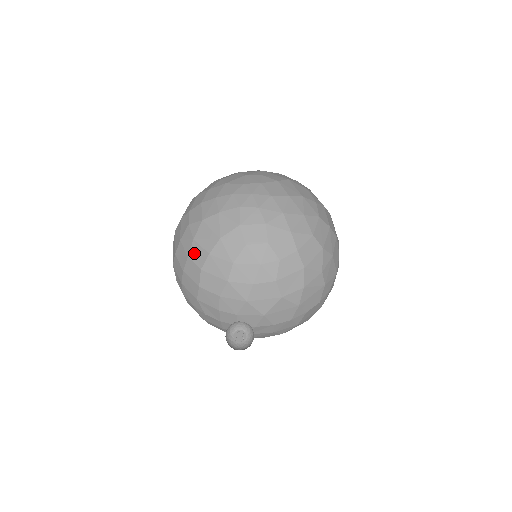
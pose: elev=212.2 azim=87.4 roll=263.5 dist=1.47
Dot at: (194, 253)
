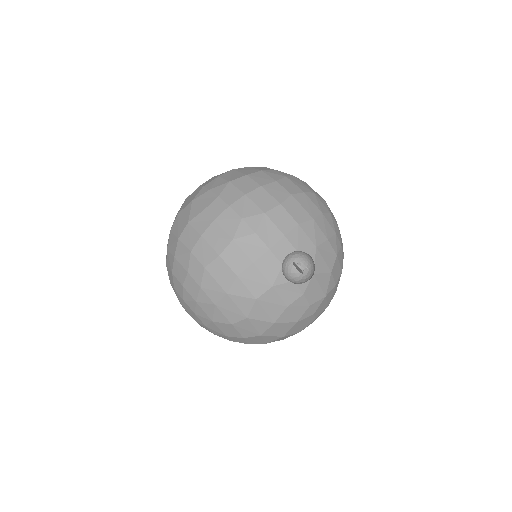
Dot at: (285, 183)
